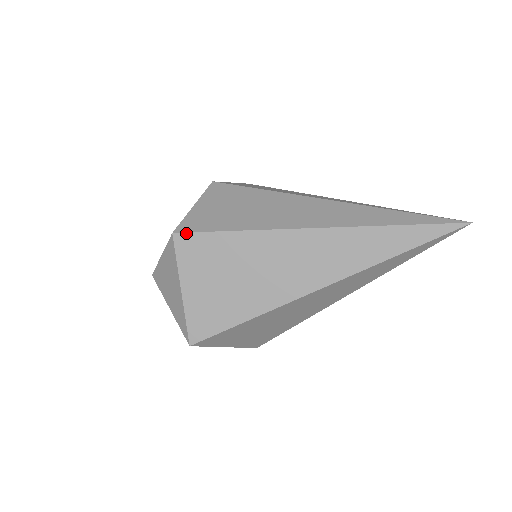
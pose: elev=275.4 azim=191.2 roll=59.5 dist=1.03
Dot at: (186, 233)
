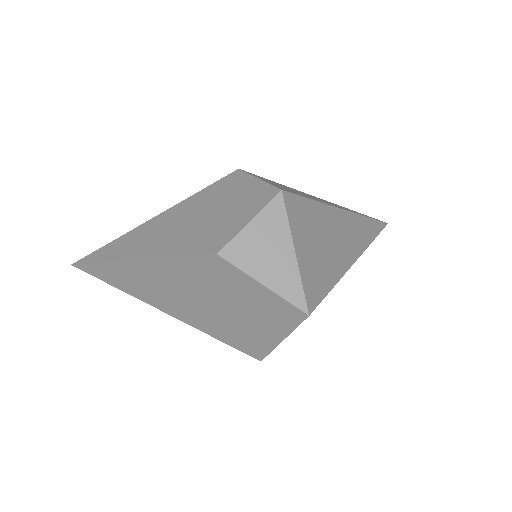
Dot at: (290, 193)
